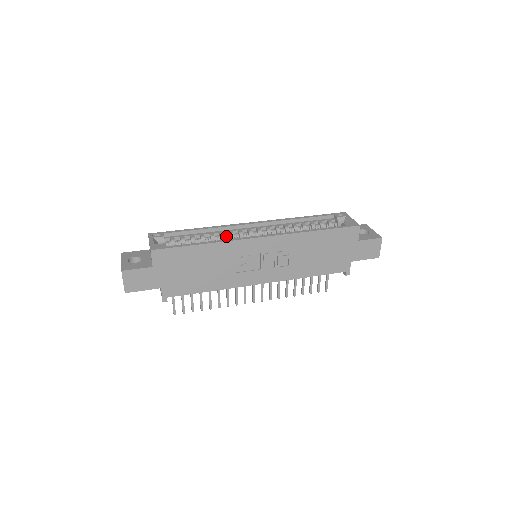
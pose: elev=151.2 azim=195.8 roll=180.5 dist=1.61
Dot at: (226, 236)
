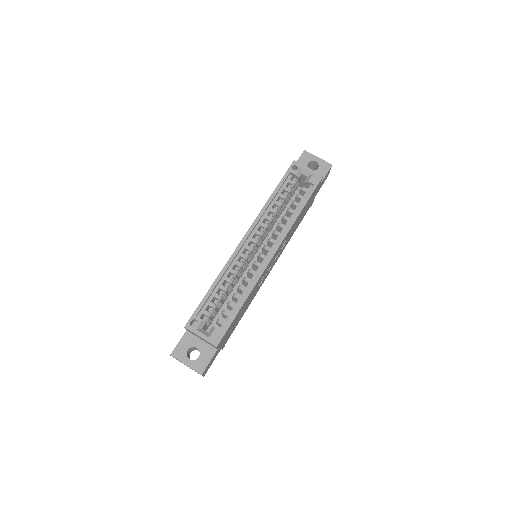
Dot at: (238, 271)
